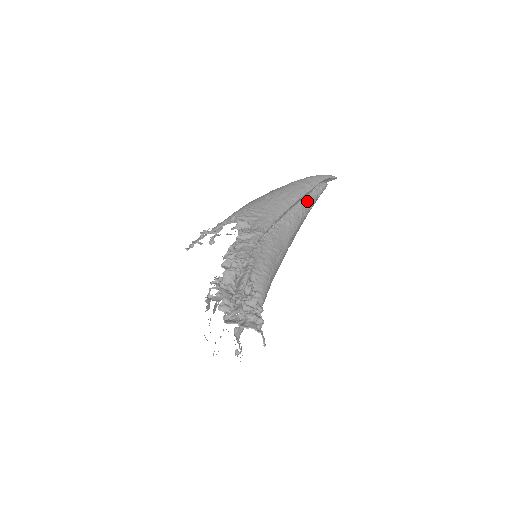
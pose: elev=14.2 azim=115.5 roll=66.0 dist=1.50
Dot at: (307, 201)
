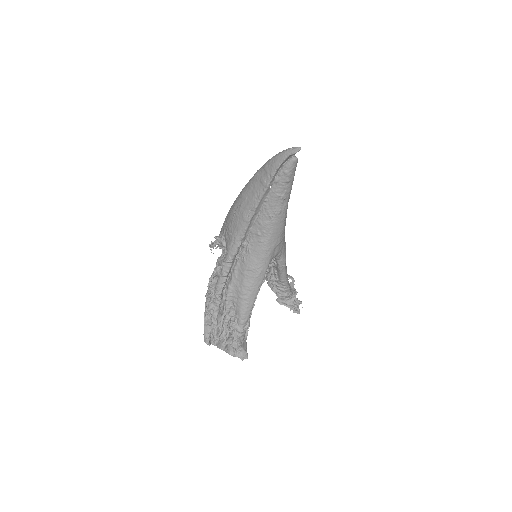
Dot at: (271, 199)
